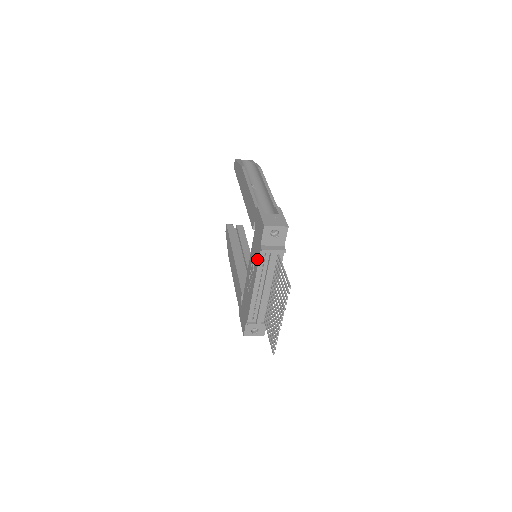
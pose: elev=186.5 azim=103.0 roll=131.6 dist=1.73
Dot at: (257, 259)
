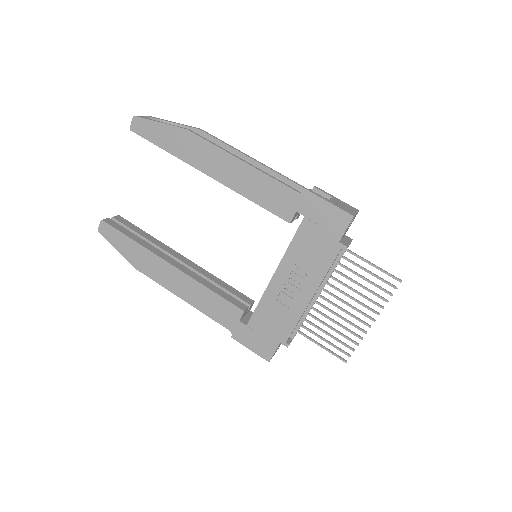
Dot at: (326, 260)
